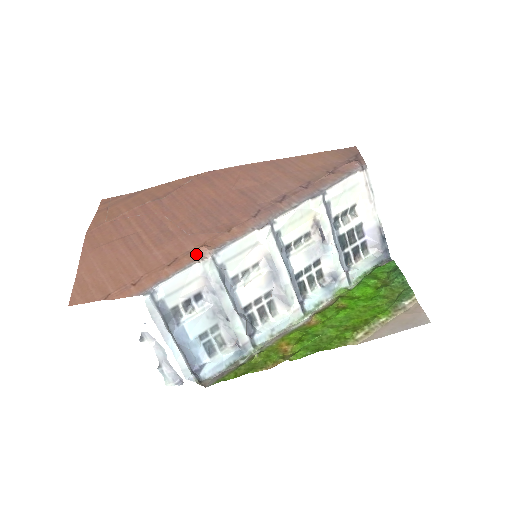
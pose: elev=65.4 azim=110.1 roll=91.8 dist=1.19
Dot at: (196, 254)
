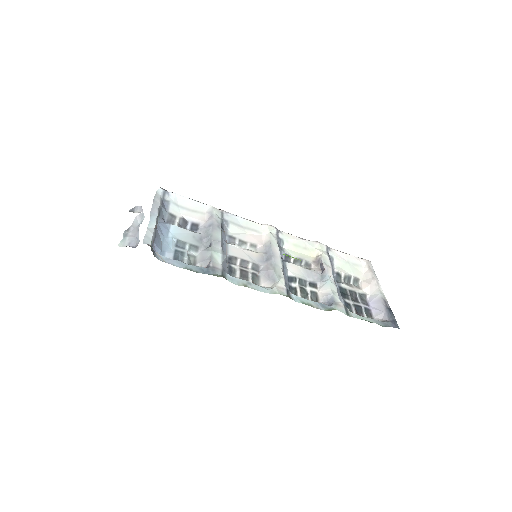
Dot at: occluded
